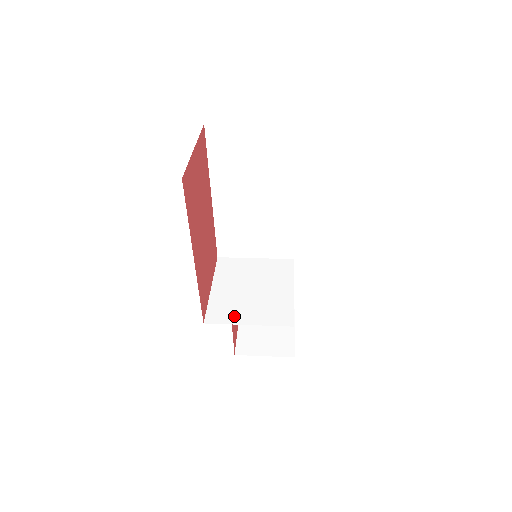
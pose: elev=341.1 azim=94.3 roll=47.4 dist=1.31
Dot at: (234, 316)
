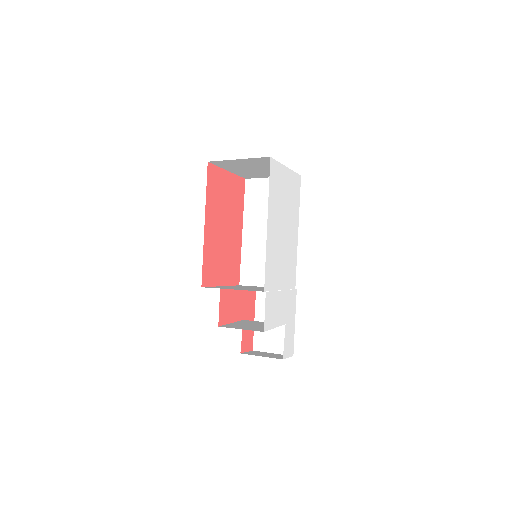
Dot at: (225, 288)
